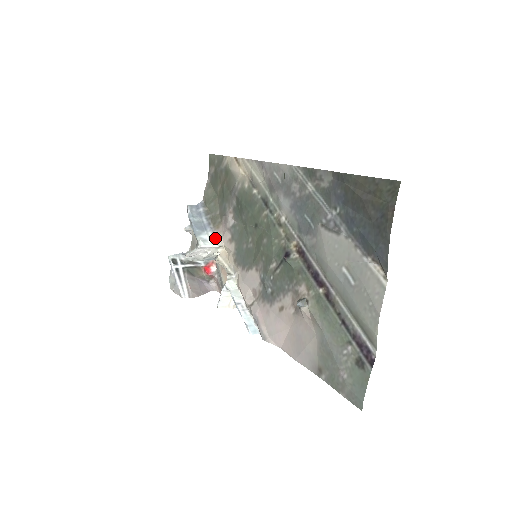
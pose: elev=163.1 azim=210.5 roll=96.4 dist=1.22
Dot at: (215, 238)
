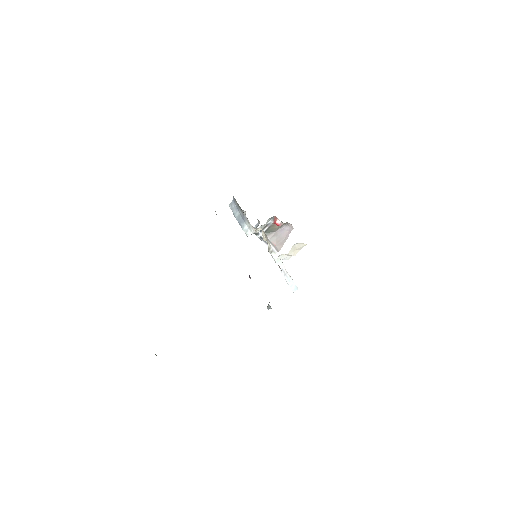
Dot at: (250, 226)
